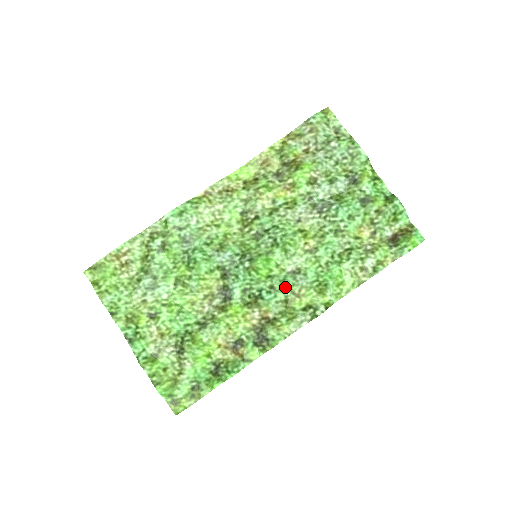
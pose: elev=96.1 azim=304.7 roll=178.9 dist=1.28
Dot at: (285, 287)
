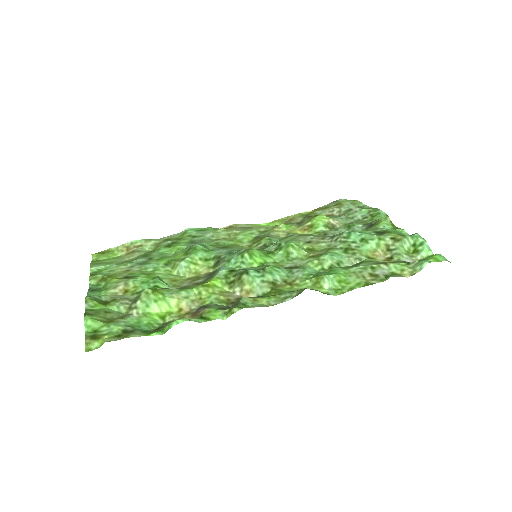
Dot at: (277, 273)
